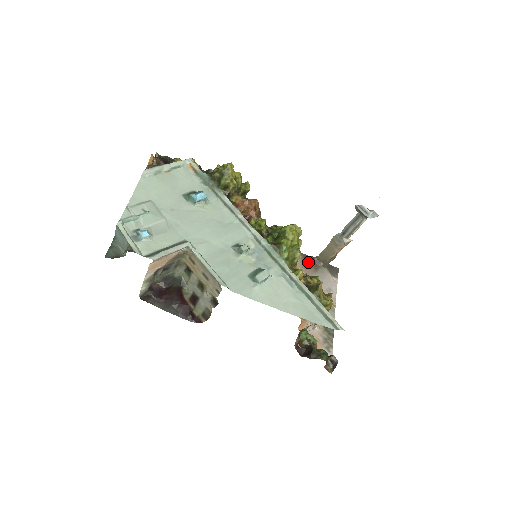
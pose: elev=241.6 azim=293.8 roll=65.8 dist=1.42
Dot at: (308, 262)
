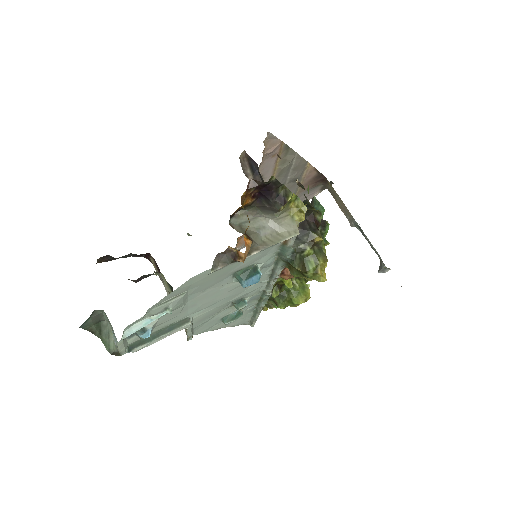
Dot at: (315, 181)
